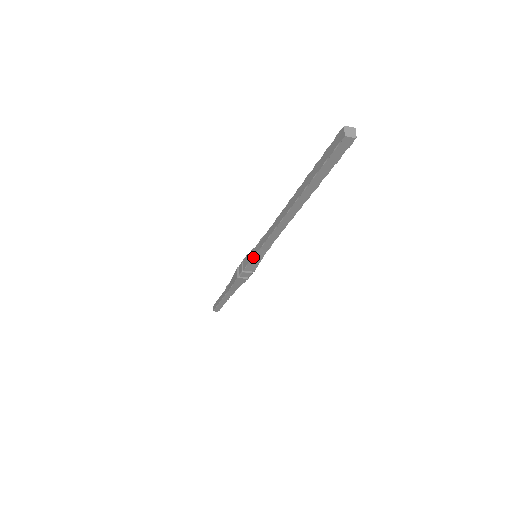
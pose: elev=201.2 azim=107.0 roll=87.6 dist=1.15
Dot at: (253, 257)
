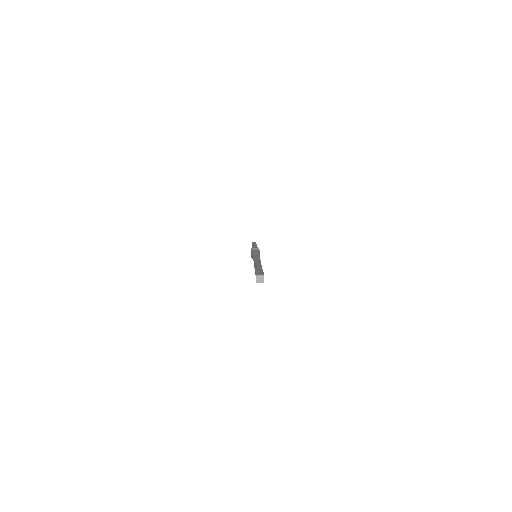
Dot at: occluded
